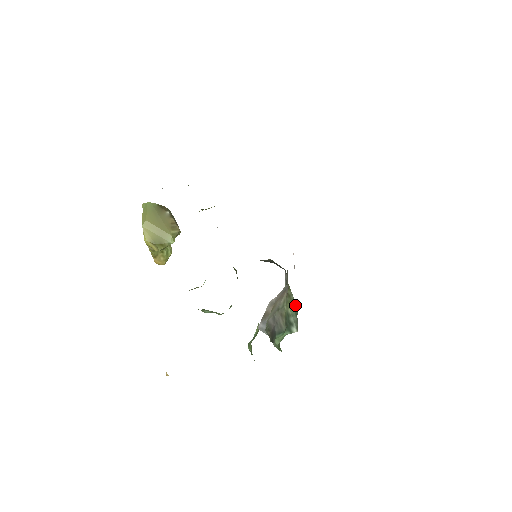
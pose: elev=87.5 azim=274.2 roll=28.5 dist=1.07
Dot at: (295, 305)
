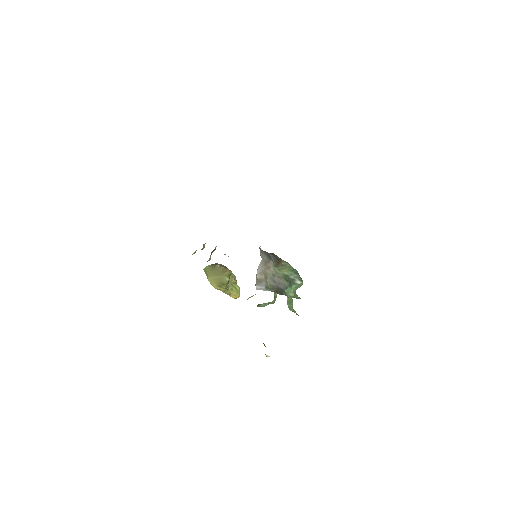
Dot at: (293, 269)
